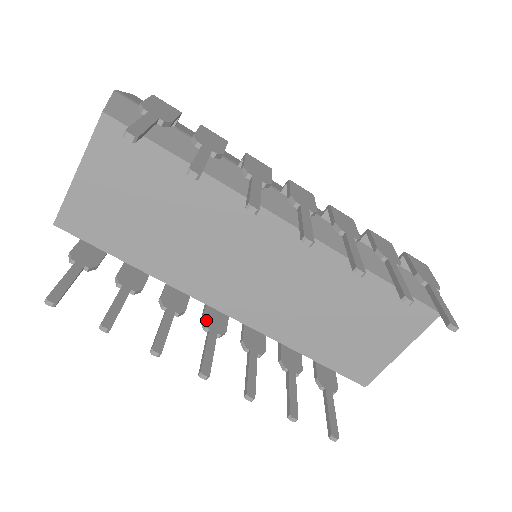
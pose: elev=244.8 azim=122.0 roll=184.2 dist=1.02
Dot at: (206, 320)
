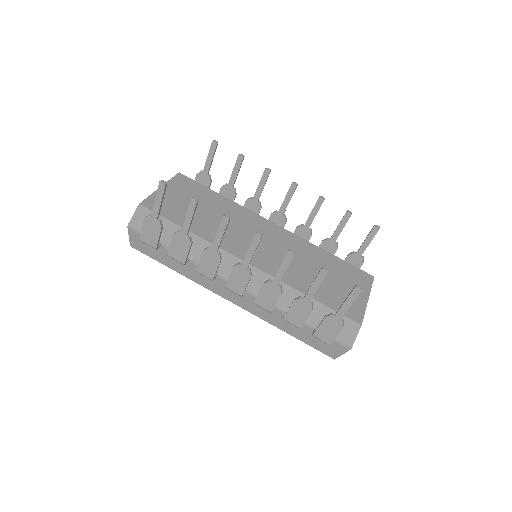
Dot at: (236, 267)
